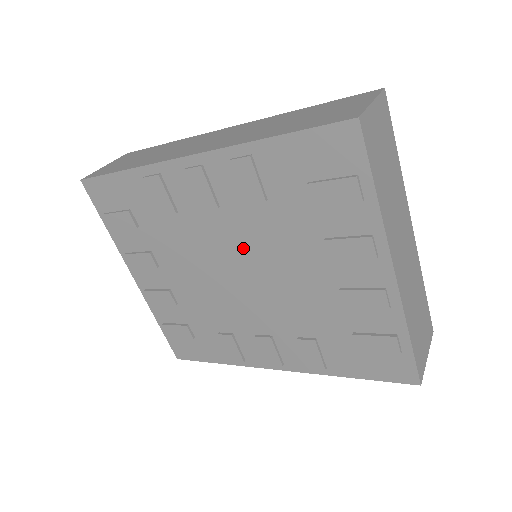
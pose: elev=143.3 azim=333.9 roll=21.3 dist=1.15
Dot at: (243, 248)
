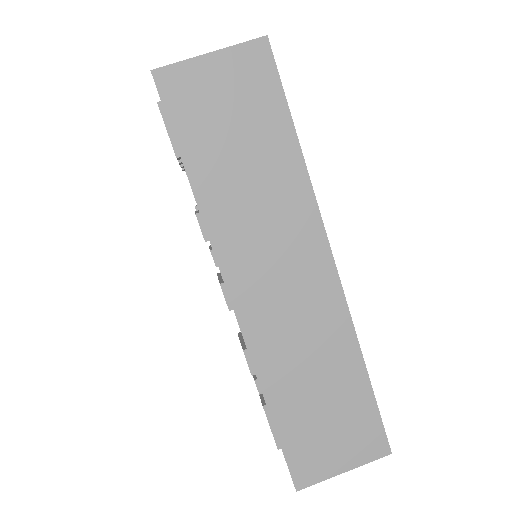
Dot at: occluded
